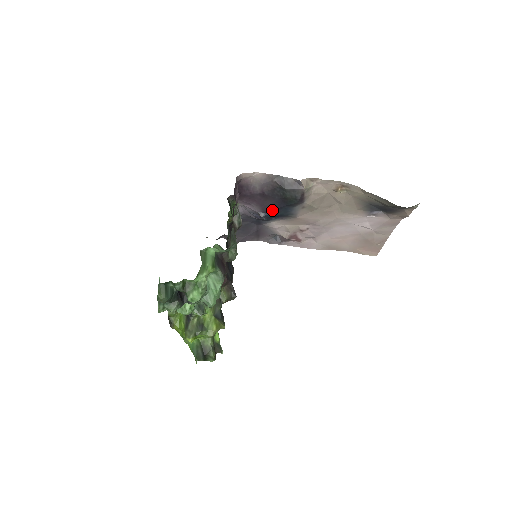
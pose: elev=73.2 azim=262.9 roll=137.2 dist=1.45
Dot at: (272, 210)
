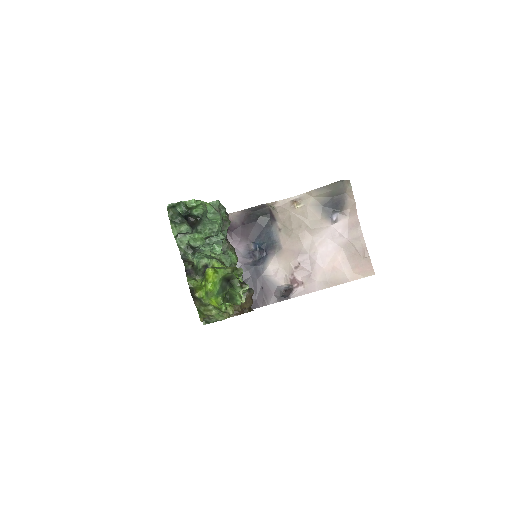
Dot at: (257, 237)
